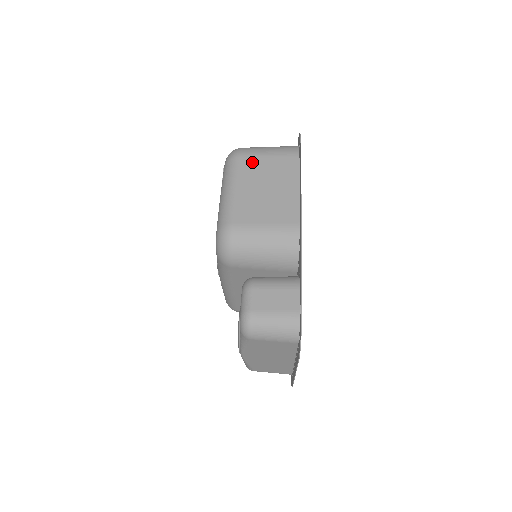
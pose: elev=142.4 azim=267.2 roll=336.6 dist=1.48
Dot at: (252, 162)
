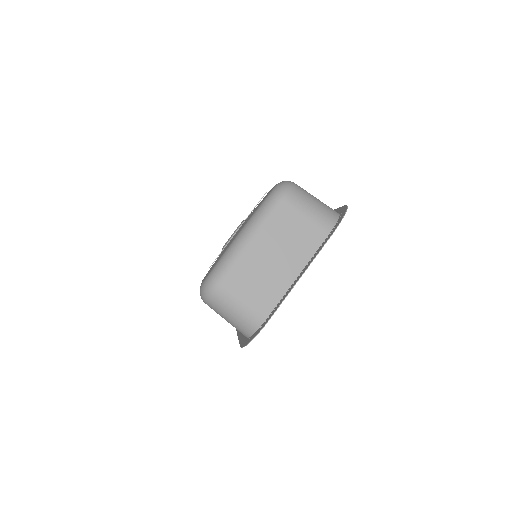
Dot at: occluded
